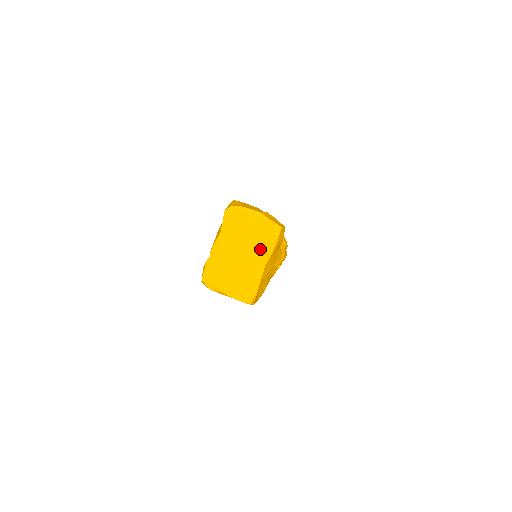
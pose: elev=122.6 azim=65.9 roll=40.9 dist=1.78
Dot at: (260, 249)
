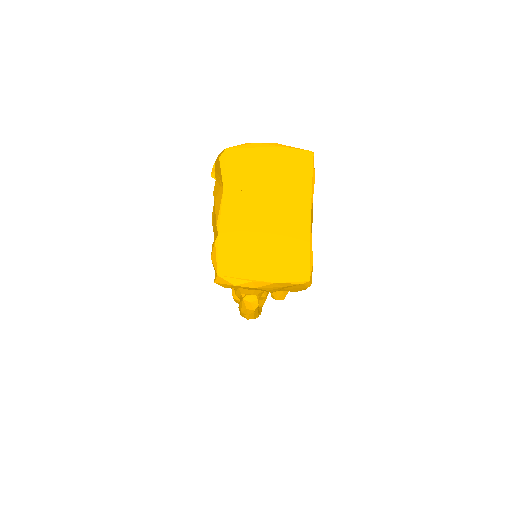
Dot at: (294, 193)
